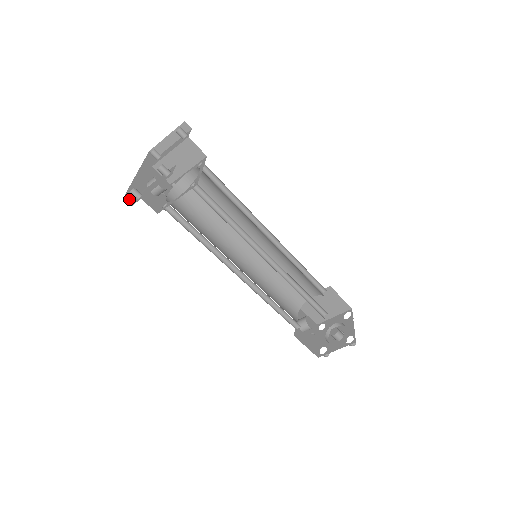
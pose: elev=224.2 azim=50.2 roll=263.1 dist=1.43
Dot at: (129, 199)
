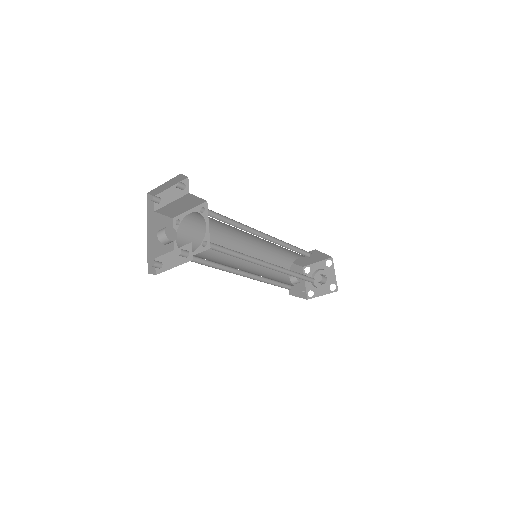
Dot at: (152, 268)
